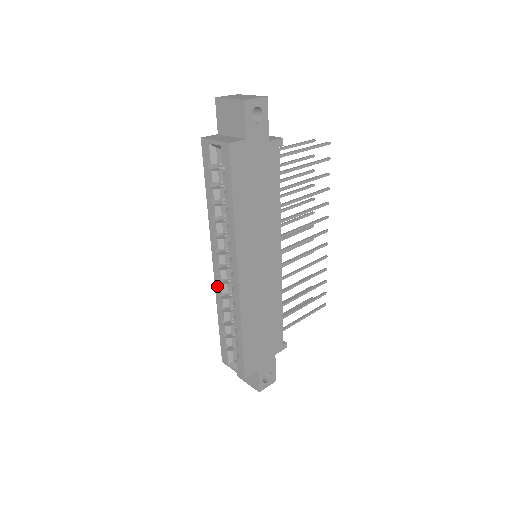
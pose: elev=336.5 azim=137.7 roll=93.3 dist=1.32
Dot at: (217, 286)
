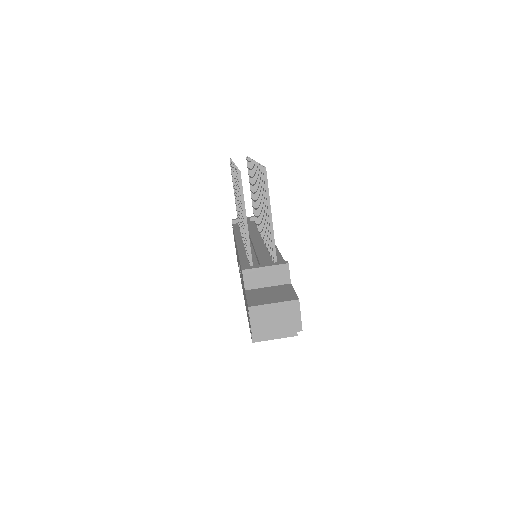
Dot at: occluded
